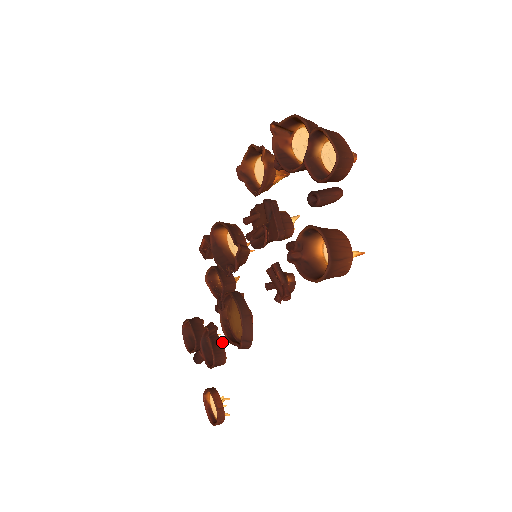
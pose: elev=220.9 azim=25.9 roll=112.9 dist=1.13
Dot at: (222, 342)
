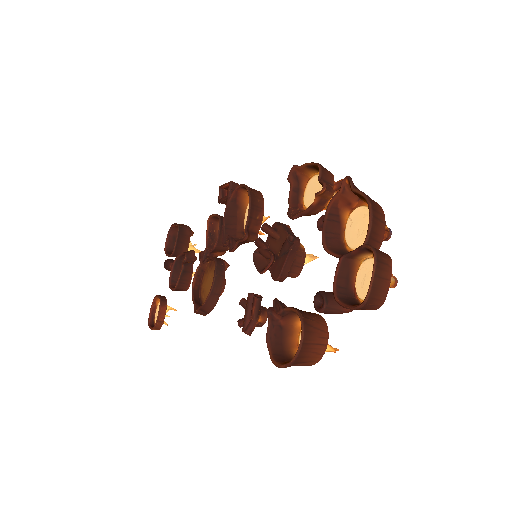
Dot at: occluded
